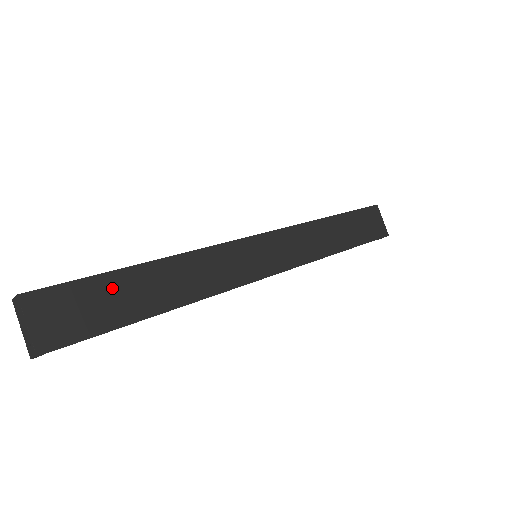
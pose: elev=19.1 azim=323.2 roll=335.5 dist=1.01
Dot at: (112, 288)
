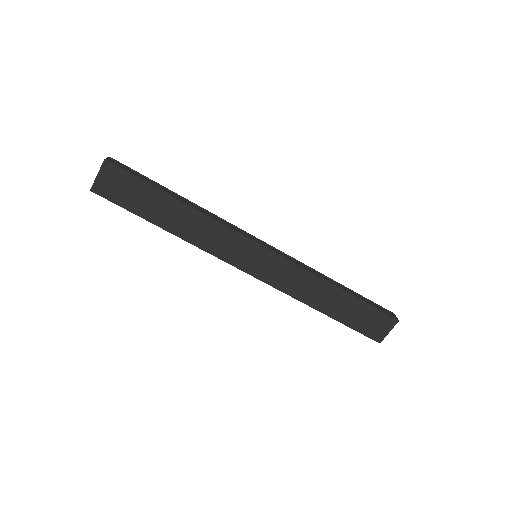
Dot at: (149, 195)
